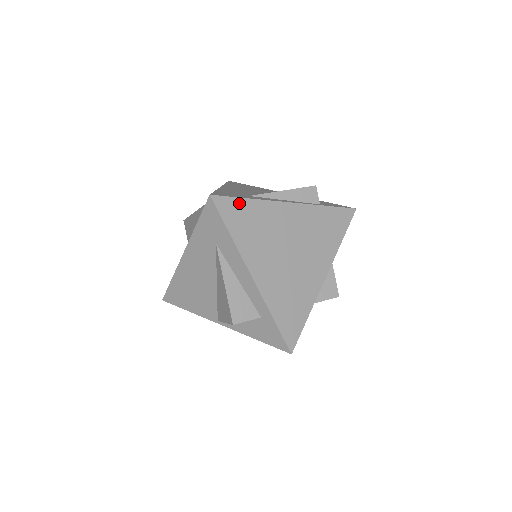
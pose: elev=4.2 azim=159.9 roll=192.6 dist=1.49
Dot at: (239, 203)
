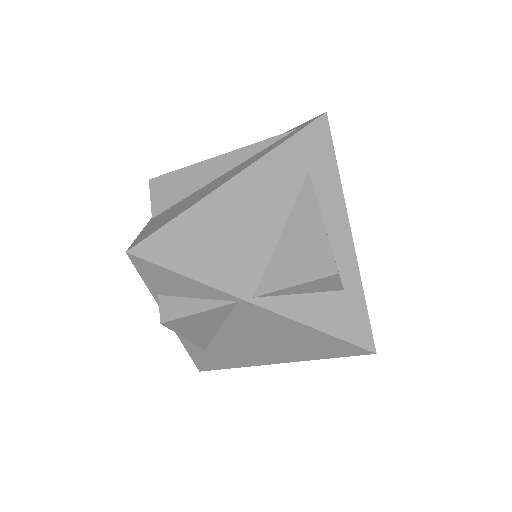
Dot at: occluded
